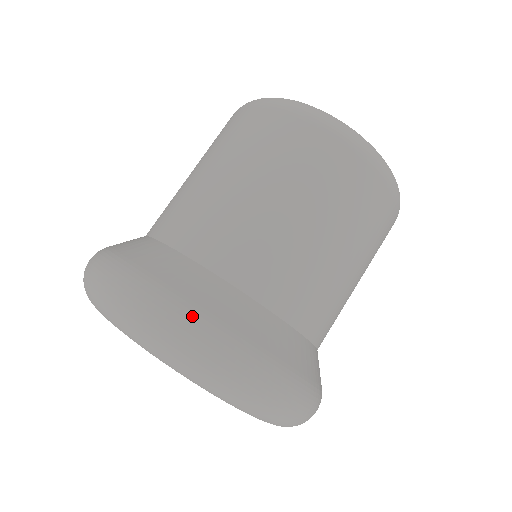
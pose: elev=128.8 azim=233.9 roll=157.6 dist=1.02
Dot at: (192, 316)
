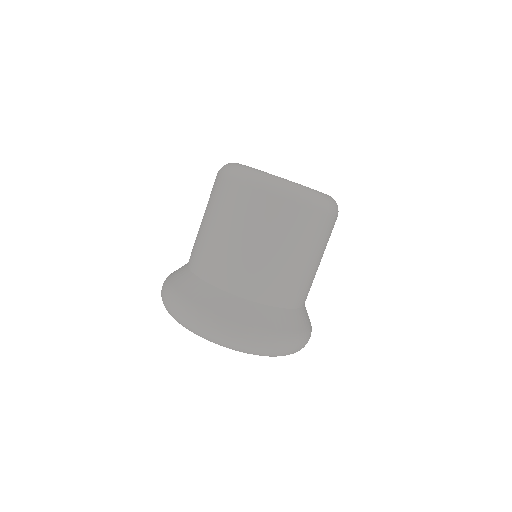
Dot at: (256, 334)
